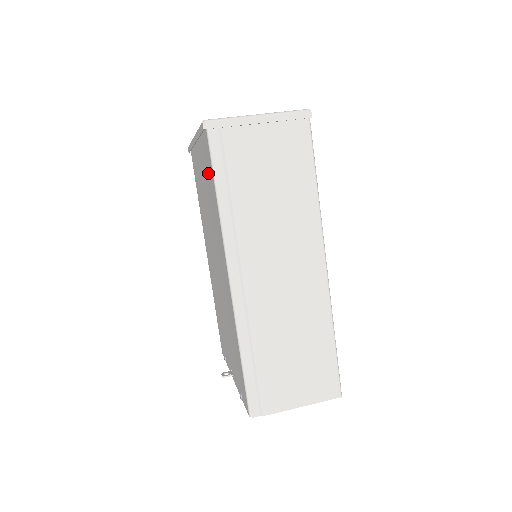
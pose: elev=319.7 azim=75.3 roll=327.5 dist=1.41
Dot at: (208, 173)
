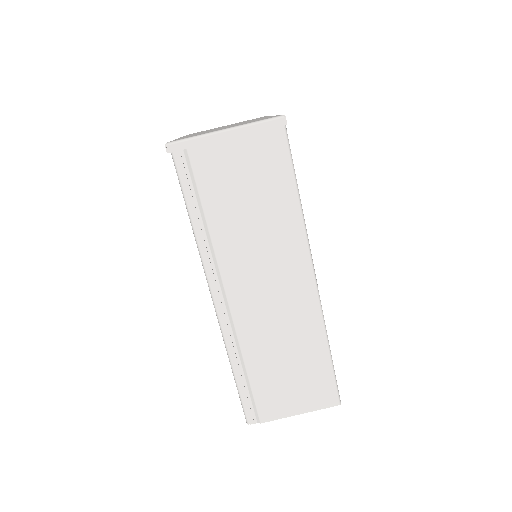
Dot at: occluded
